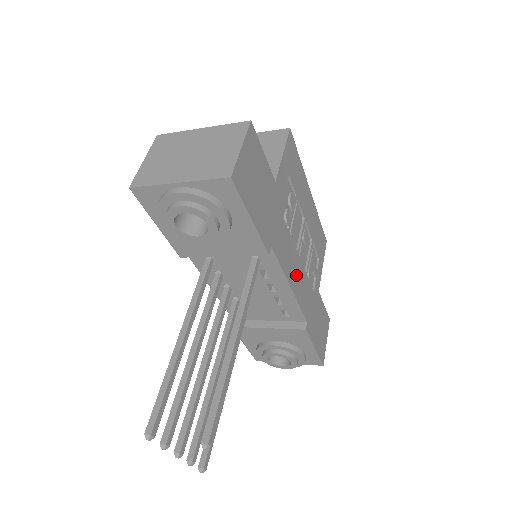
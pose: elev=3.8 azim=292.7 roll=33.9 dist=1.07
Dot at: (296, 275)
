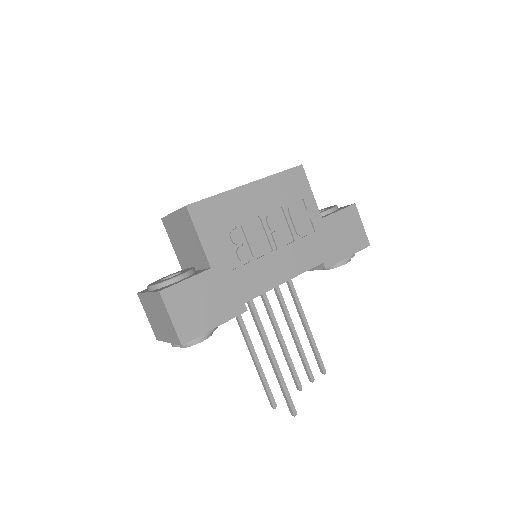
Dot at: (285, 265)
